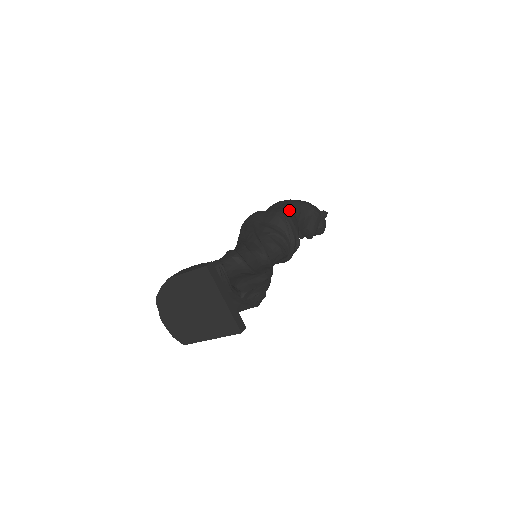
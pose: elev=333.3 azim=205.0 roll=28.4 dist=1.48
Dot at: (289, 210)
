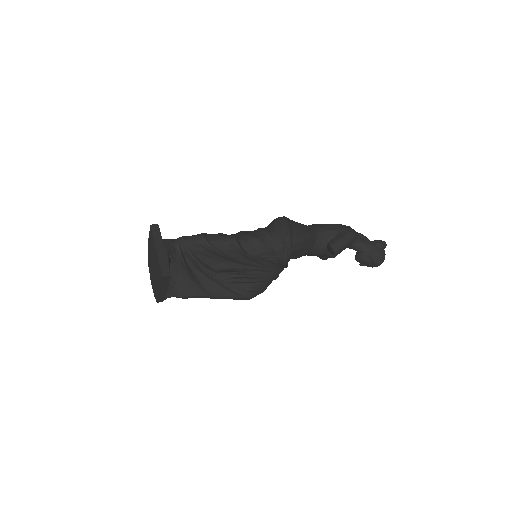
Dot at: (310, 226)
